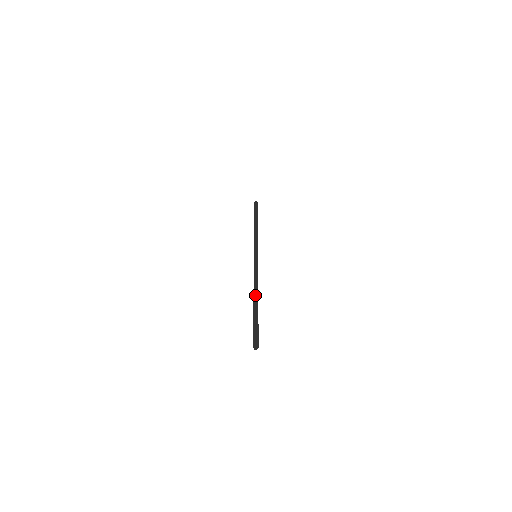
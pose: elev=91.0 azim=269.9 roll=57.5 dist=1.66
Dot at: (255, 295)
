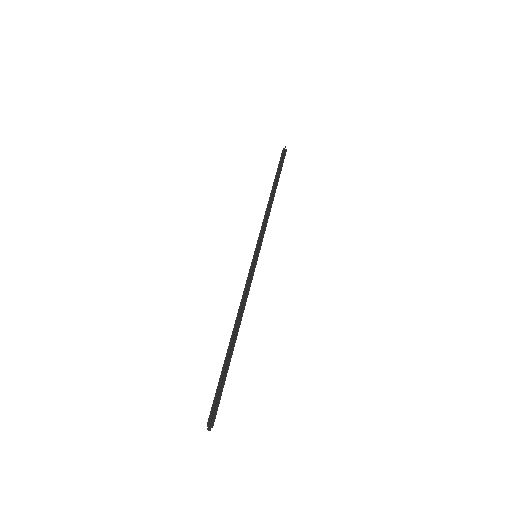
Dot at: (235, 330)
